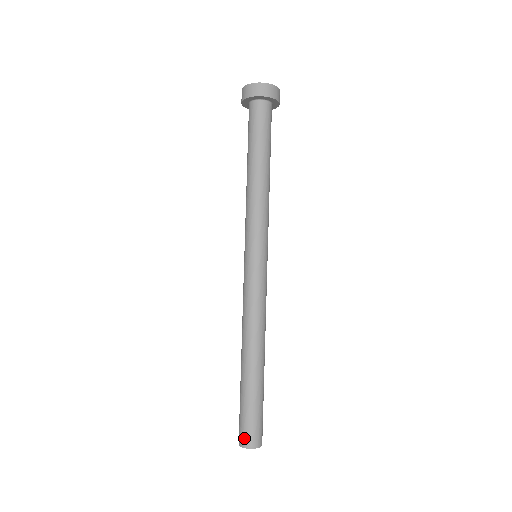
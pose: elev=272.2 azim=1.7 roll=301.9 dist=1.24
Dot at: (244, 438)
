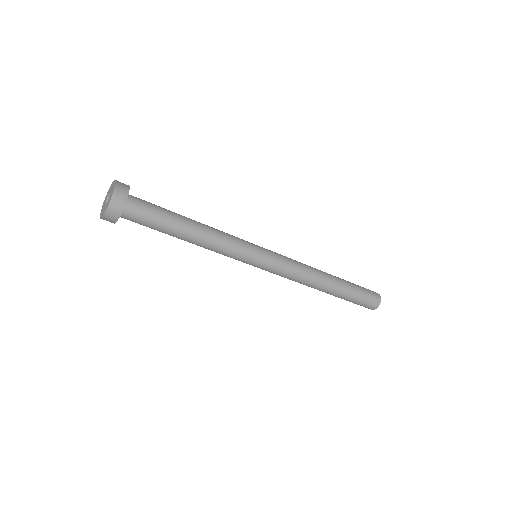
Dot at: occluded
